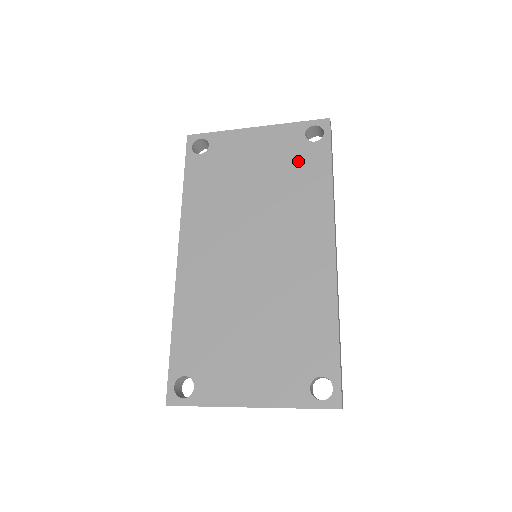
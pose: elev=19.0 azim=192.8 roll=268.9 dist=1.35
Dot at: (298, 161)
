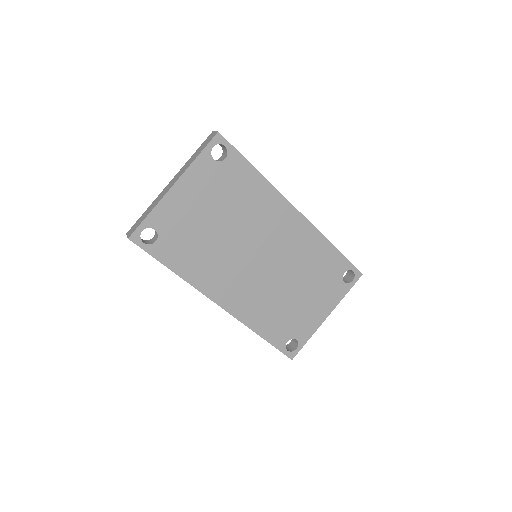
Dot at: (229, 182)
